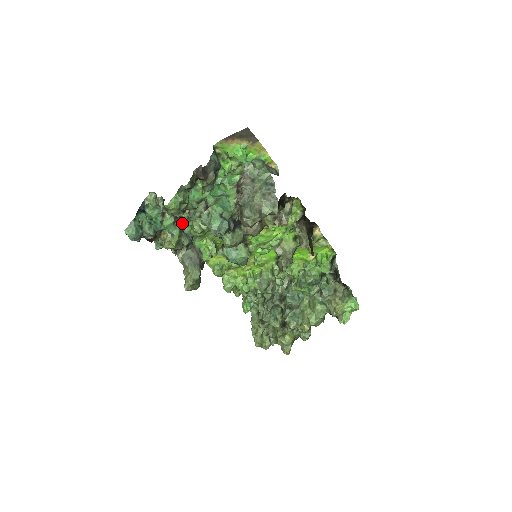
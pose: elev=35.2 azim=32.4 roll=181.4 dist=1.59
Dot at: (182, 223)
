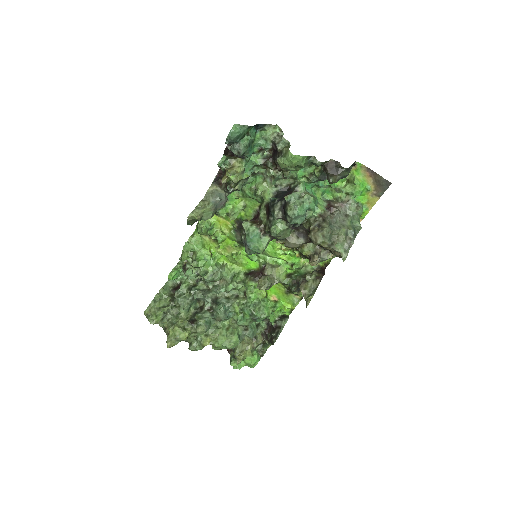
Dot at: (257, 172)
